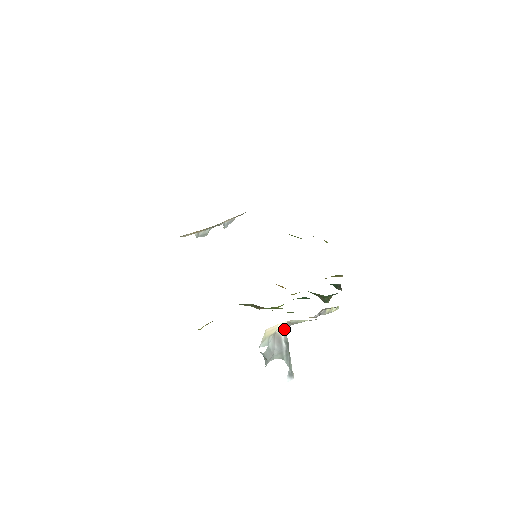
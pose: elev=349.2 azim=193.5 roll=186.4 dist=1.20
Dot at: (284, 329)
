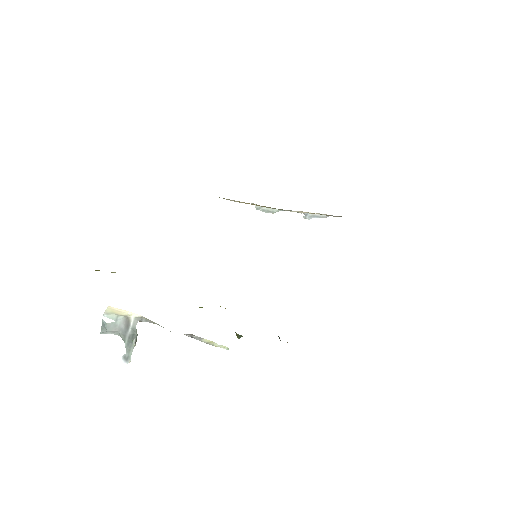
Dot at: (136, 320)
